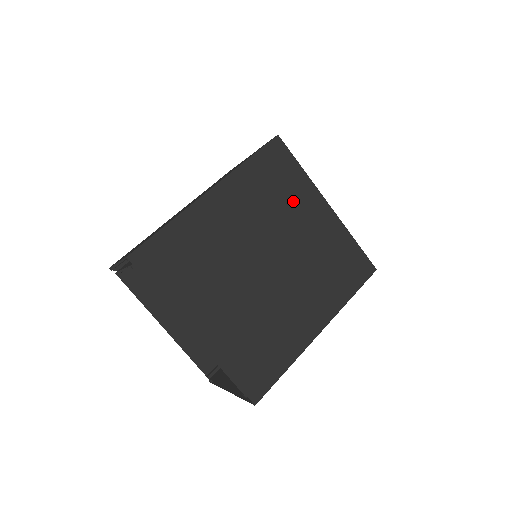
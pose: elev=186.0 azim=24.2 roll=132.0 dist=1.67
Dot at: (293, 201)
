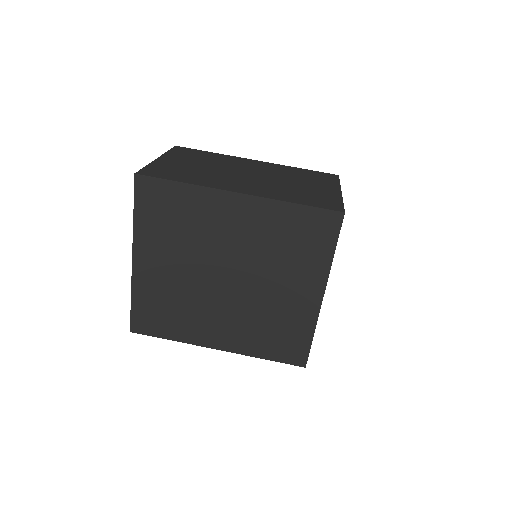
Dot at: (297, 265)
